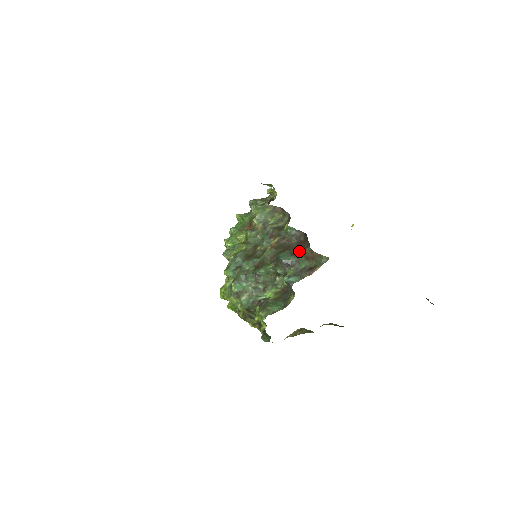
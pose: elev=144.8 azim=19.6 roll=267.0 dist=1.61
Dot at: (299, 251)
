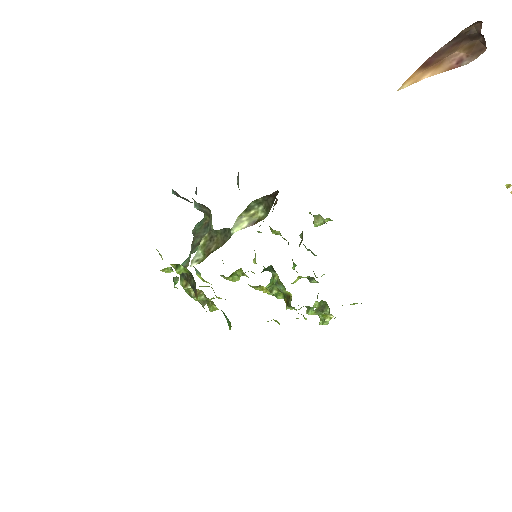
Dot at: occluded
